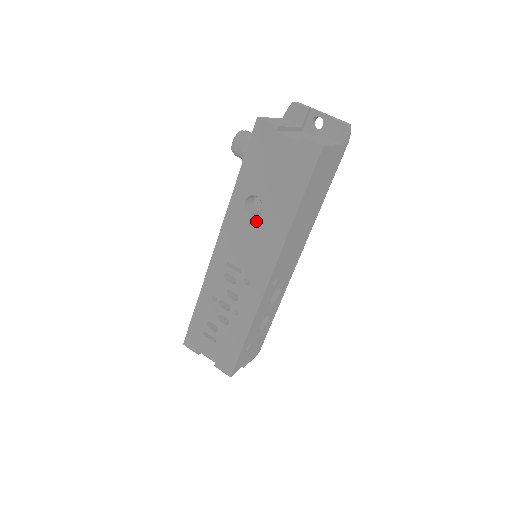
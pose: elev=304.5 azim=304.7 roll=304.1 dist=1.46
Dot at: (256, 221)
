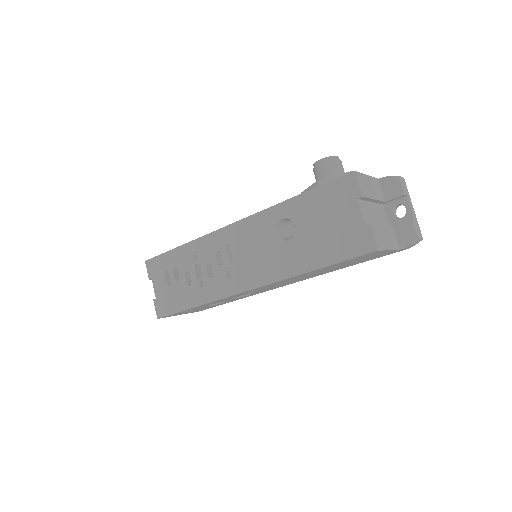
Dot at: (277, 242)
